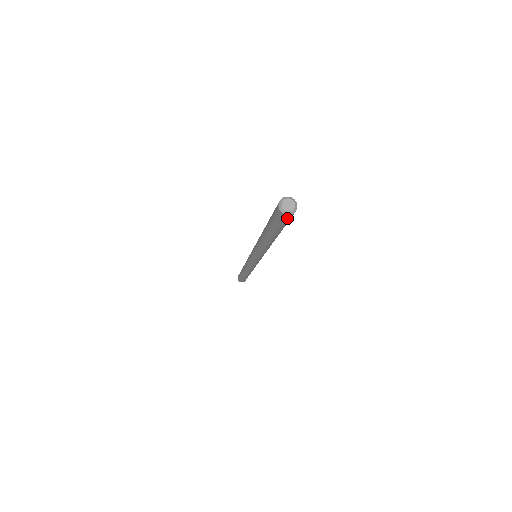
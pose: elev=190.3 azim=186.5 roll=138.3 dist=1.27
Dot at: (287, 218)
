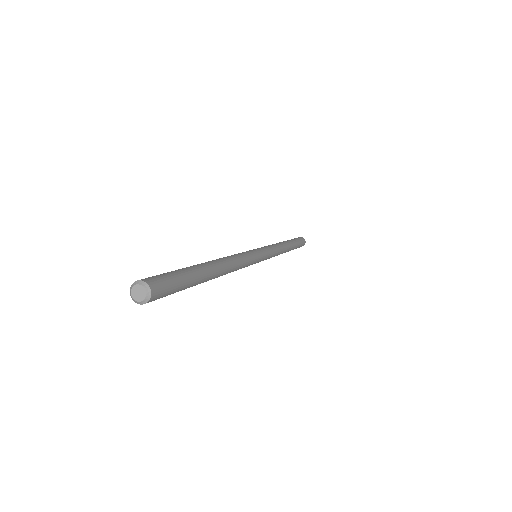
Dot at: (158, 296)
